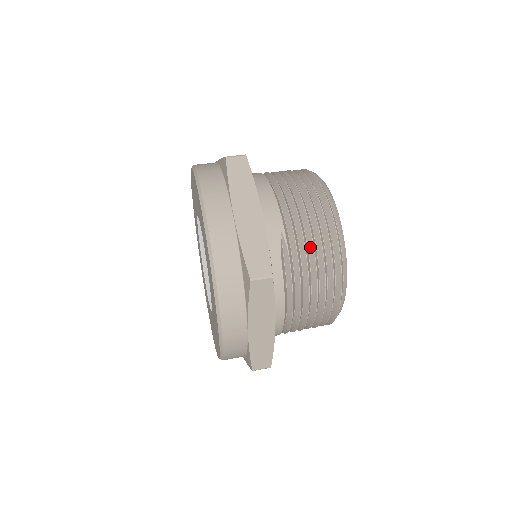
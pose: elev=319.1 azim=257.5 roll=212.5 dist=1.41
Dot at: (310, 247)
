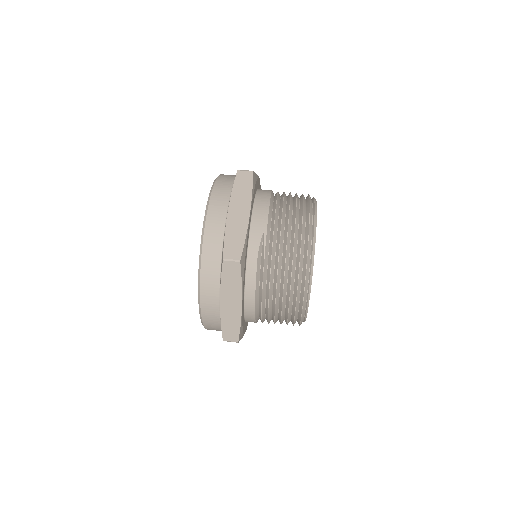
Dot at: (284, 250)
